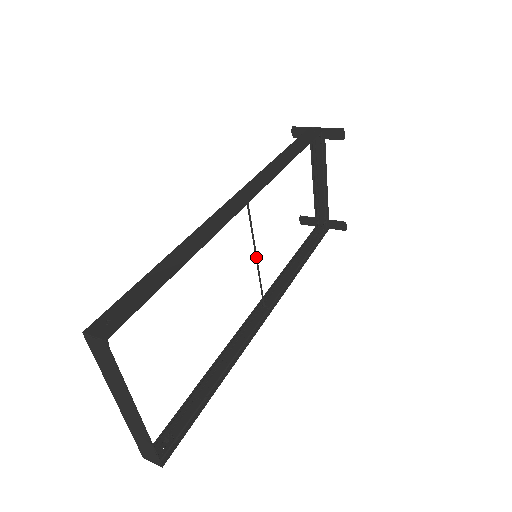
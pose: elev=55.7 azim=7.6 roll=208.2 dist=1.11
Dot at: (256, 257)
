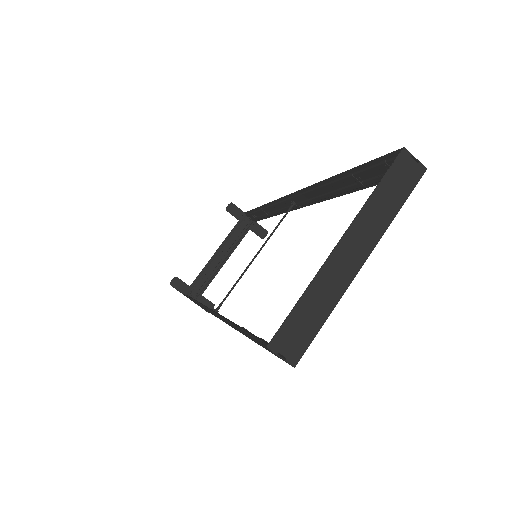
Dot at: occluded
